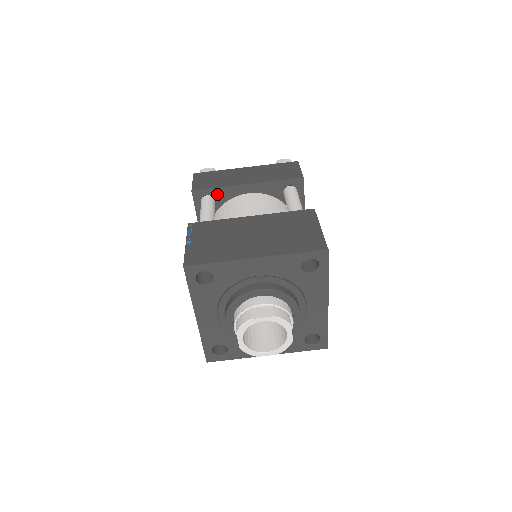
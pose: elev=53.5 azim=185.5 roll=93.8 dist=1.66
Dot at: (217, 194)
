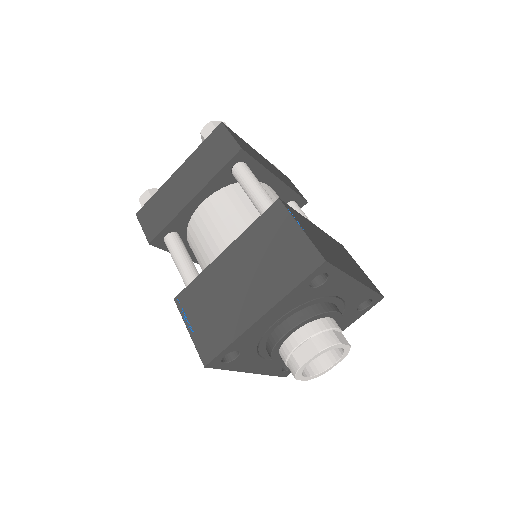
Dot at: (174, 227)
